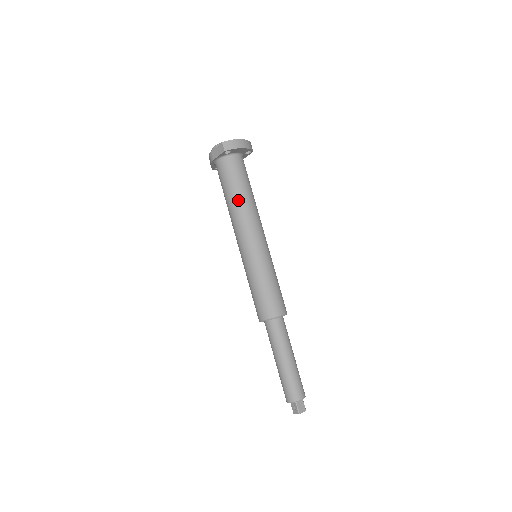
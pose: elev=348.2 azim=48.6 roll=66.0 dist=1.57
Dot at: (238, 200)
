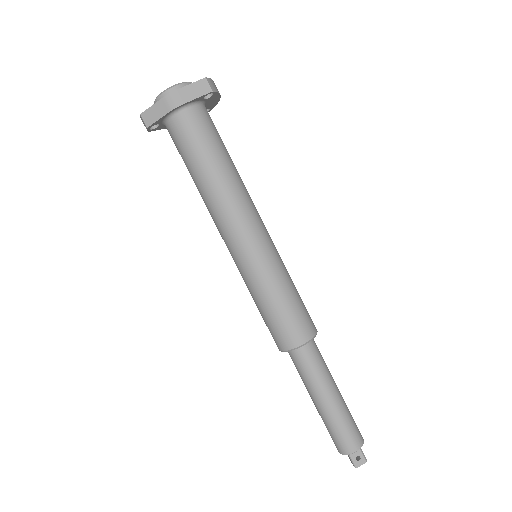
Dot at: (232, 169)
